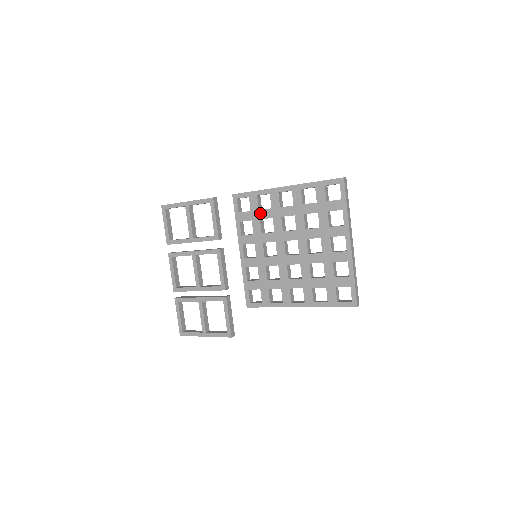
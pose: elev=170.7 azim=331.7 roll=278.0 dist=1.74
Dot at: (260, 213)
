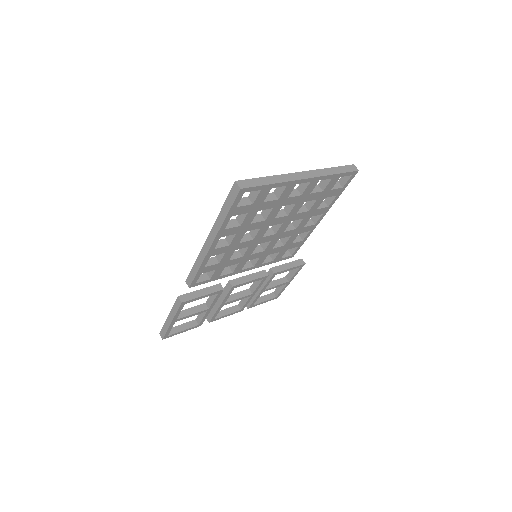
Dot at: (223, 262)
